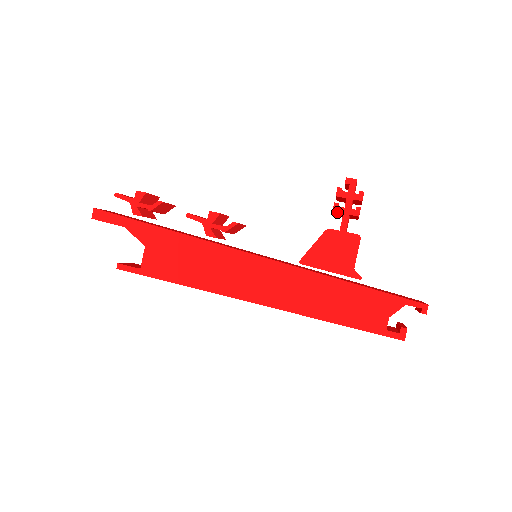
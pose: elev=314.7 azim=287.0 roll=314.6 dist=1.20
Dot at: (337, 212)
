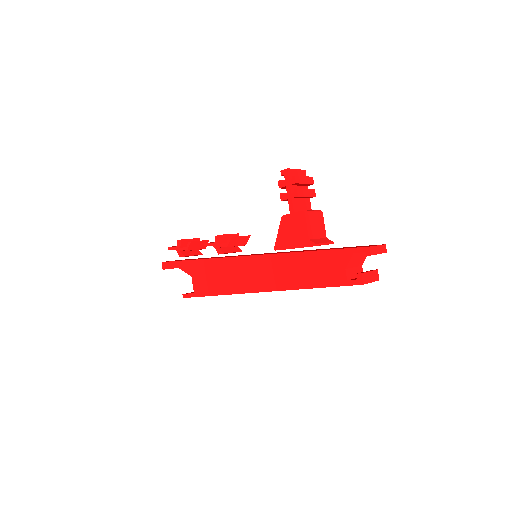
Dot at: (284, 200)
